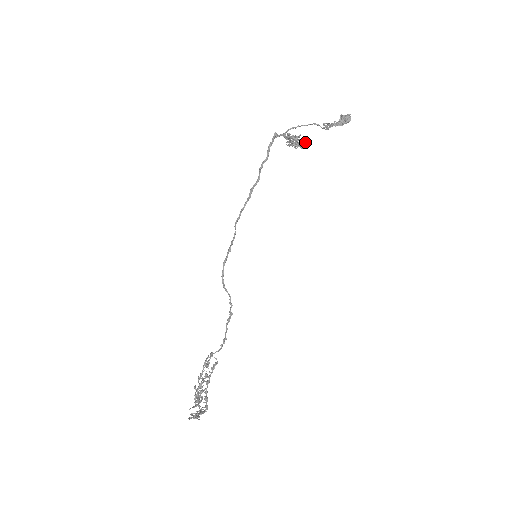
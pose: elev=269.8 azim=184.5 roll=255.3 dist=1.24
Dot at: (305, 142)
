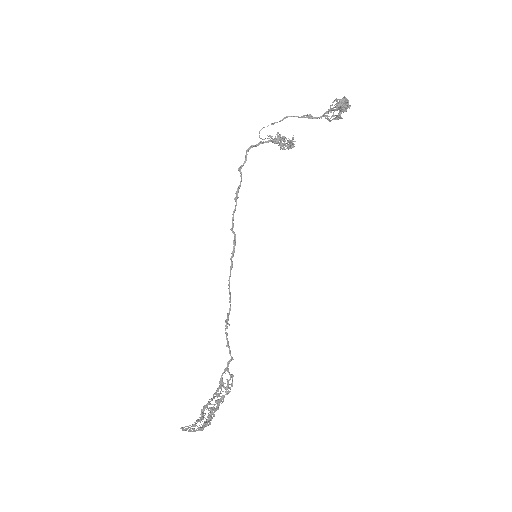
Dot at: (293, 138)
